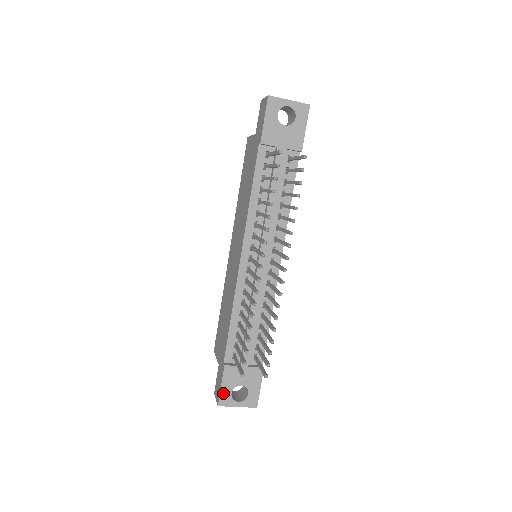
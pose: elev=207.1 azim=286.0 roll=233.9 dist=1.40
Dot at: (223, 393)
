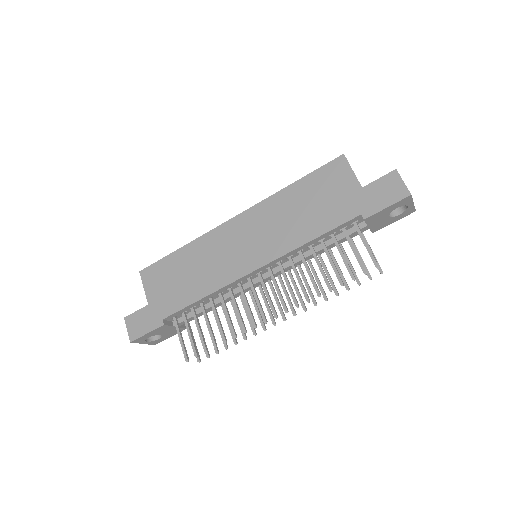
Dot at: (143, 337)
